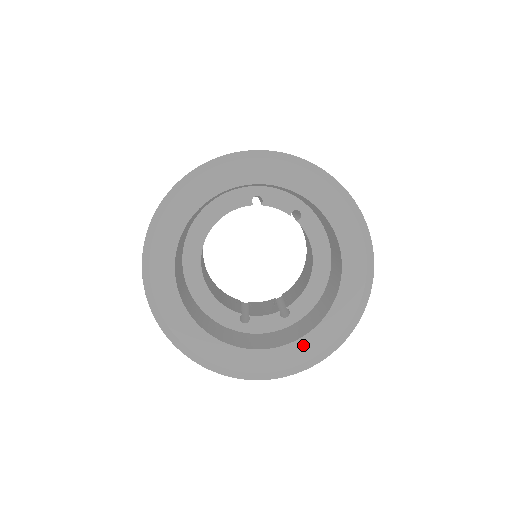
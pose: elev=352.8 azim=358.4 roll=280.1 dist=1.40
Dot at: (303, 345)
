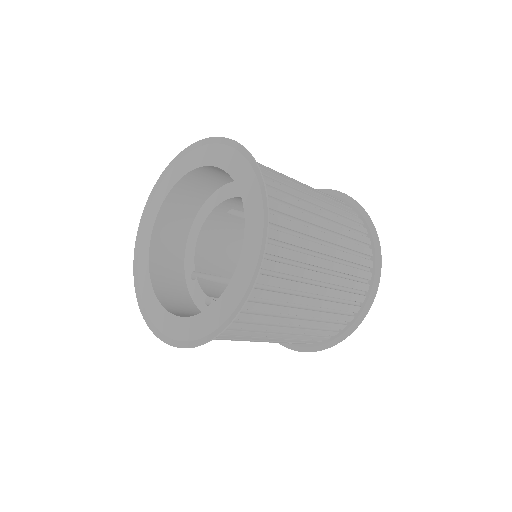
Dot at: (165, 317)
